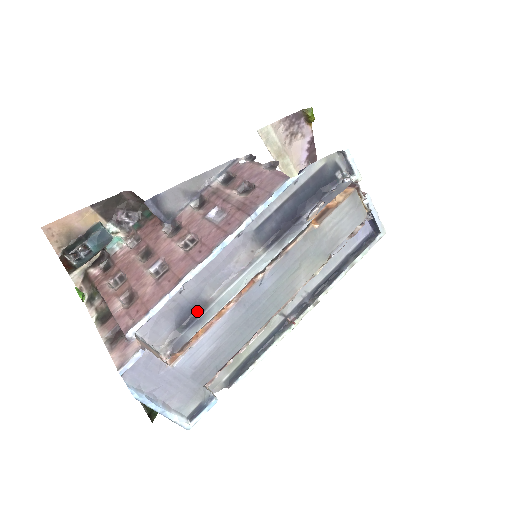
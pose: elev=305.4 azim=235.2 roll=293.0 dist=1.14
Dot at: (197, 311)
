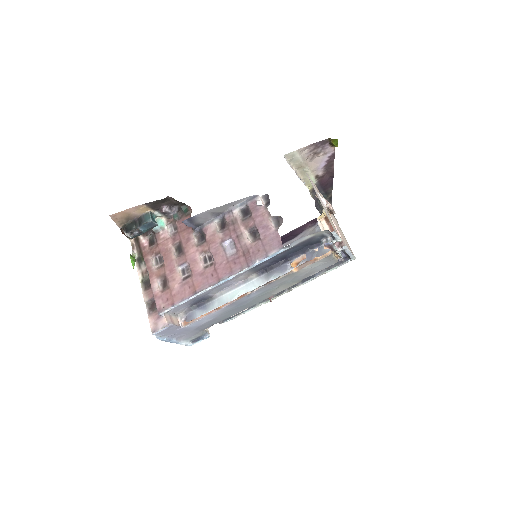
Dot at: (205, 300)
